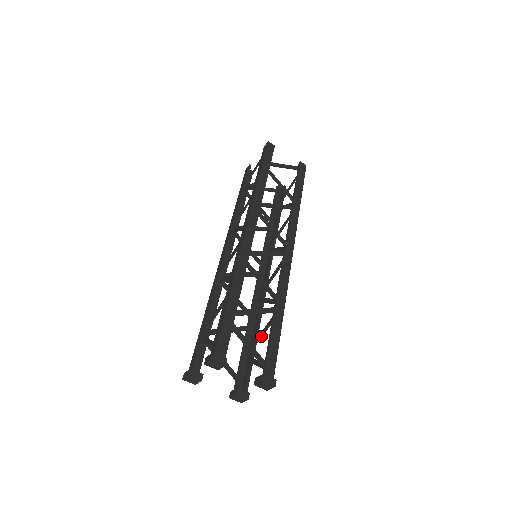
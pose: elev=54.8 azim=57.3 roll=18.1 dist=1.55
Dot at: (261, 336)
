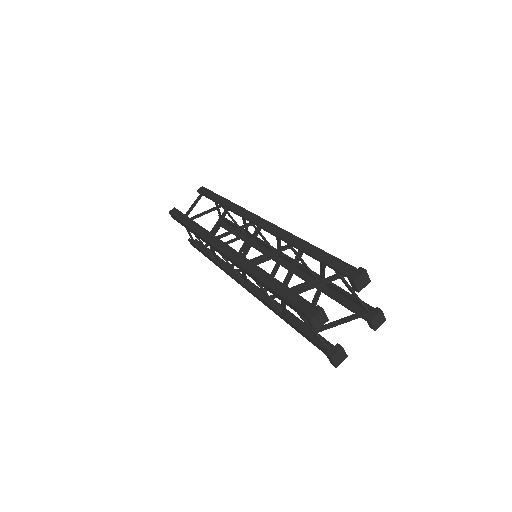
Dot at: occluded
